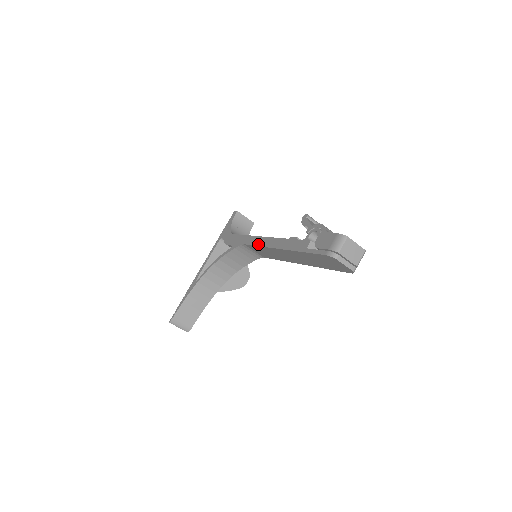
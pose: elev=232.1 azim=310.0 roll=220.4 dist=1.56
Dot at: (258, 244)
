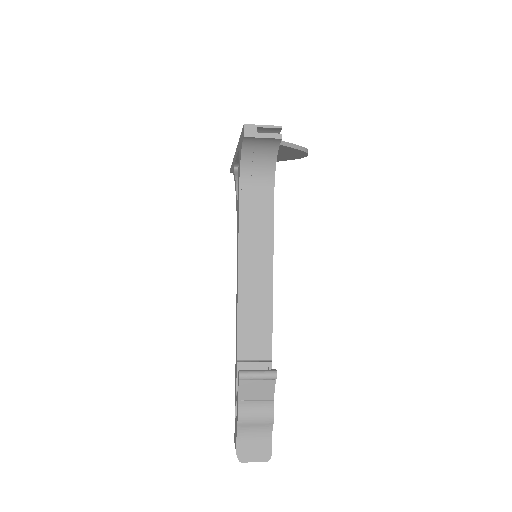
Dot at: occluded
